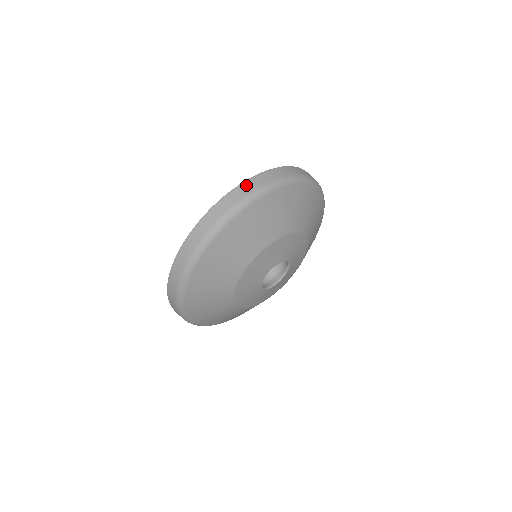
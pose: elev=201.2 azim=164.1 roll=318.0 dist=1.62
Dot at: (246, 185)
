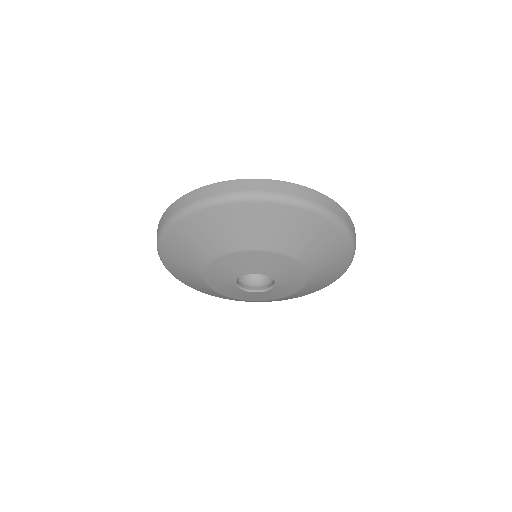
Dot at: (192, 195)
